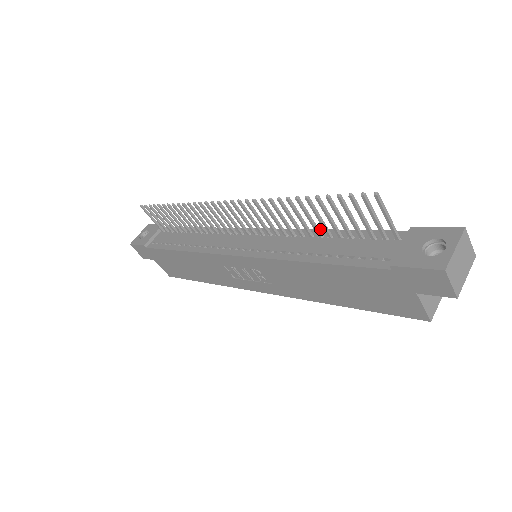
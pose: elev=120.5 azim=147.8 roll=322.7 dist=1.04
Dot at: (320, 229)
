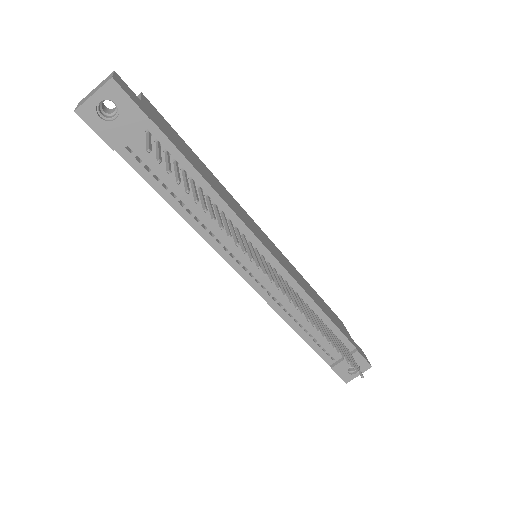
Dot at: (320, 308)
